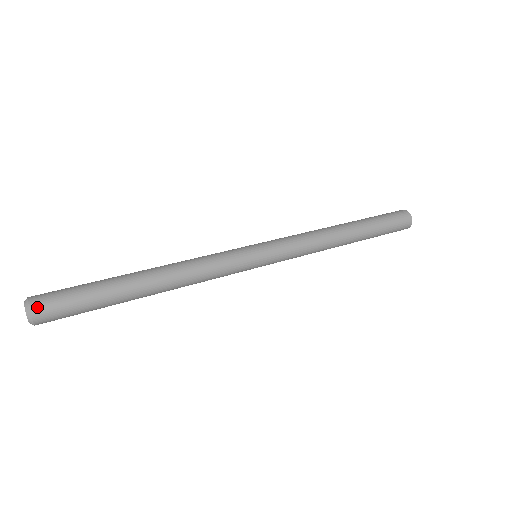
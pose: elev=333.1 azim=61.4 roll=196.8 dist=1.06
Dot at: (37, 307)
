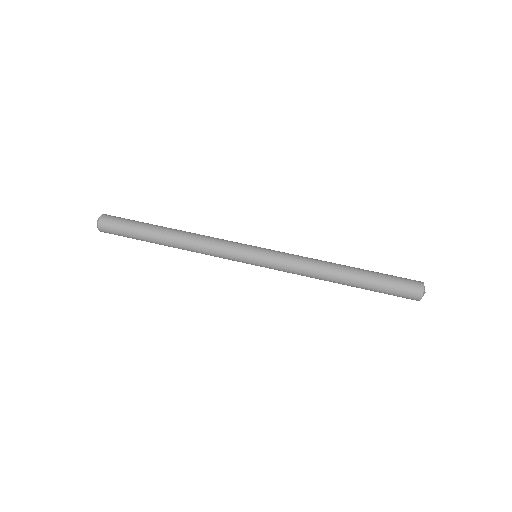
Dot at: occluded
